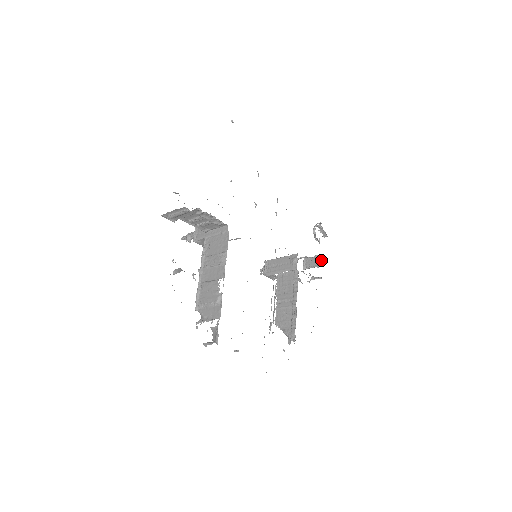
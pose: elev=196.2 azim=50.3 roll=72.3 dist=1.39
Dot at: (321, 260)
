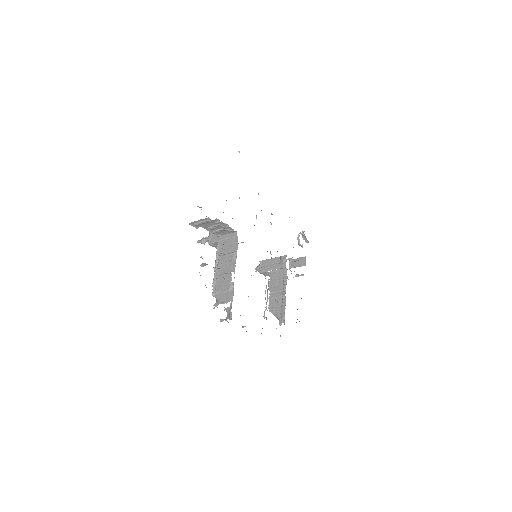
Dot at: (304, 261)
